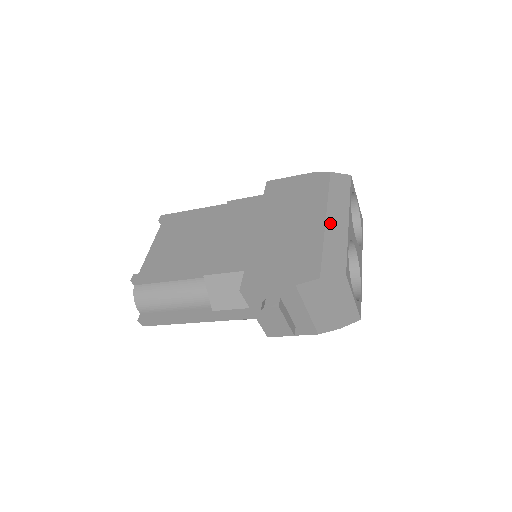
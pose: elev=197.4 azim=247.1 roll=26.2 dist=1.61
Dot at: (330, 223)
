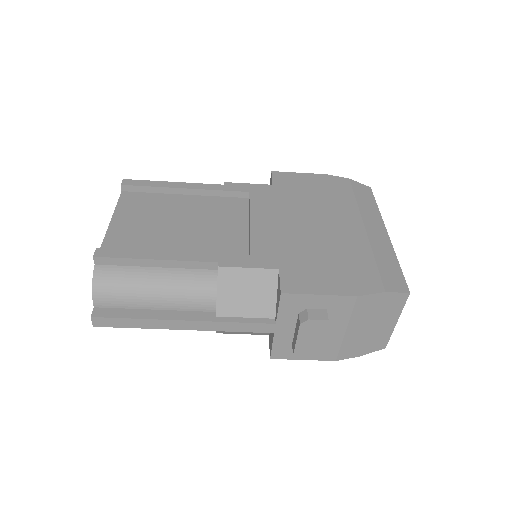
Dot at: (371, 232)
